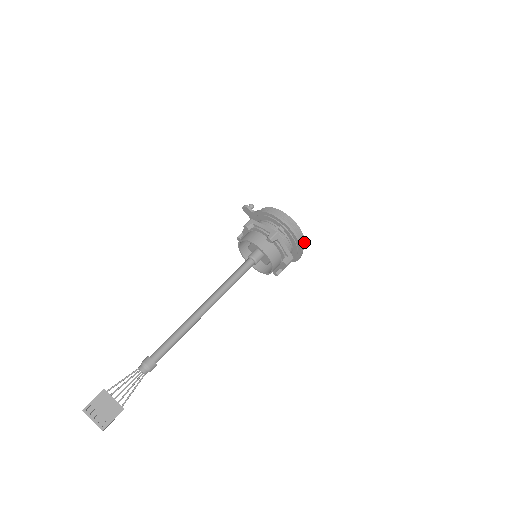
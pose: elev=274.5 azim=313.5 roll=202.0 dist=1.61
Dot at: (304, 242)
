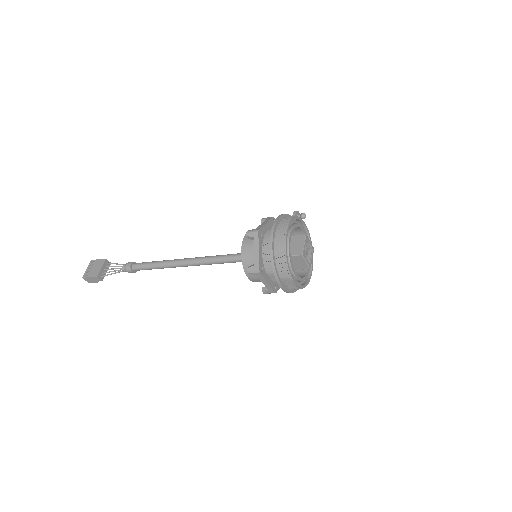
Dot at: (285, 265)
